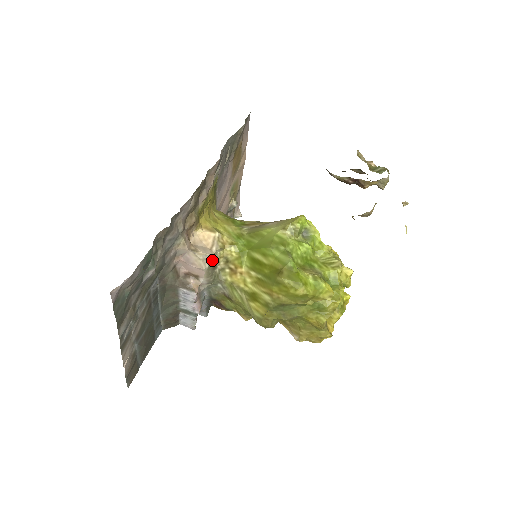
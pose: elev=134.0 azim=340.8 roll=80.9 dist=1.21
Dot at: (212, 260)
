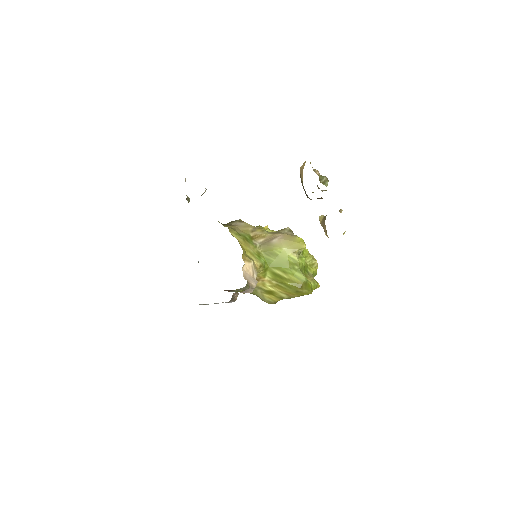
Dot at: occluded
